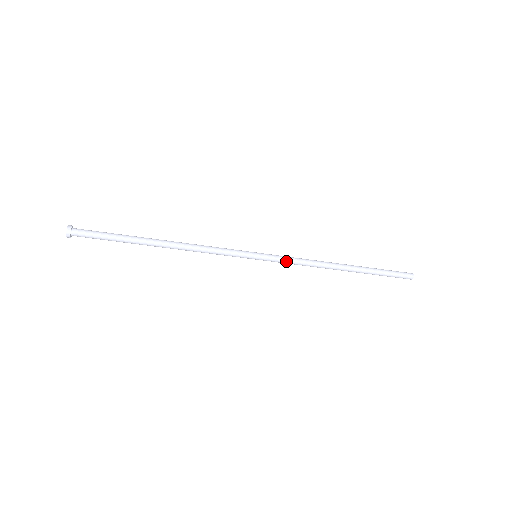
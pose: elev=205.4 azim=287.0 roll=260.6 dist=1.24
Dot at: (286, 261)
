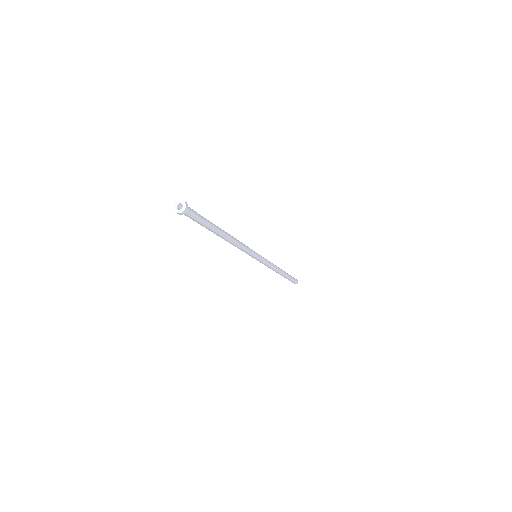
Dot at: (264, 264)
